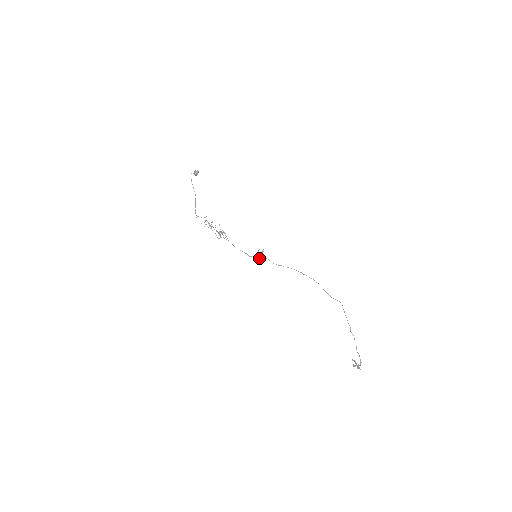
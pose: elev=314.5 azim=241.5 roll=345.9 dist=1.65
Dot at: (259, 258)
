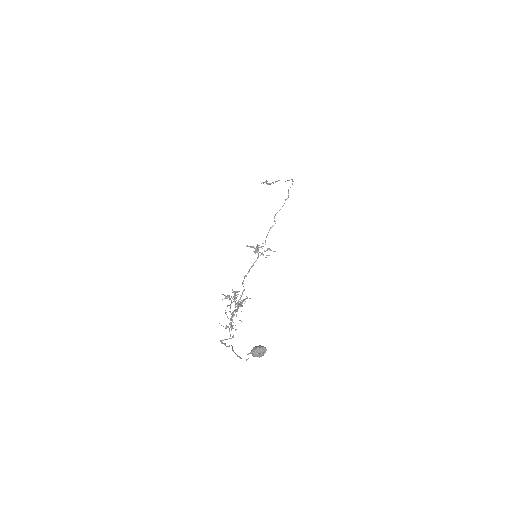
Dot at: (256, 252)
